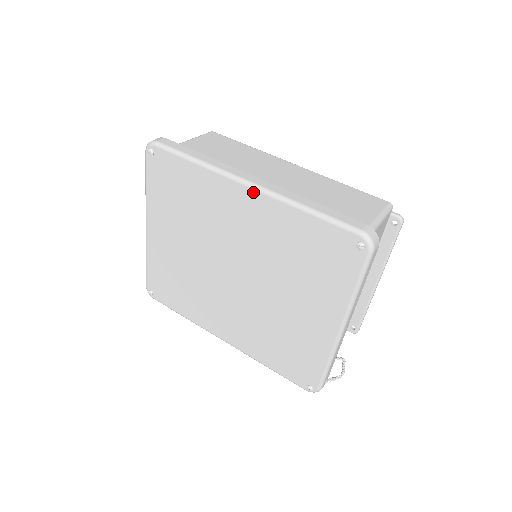
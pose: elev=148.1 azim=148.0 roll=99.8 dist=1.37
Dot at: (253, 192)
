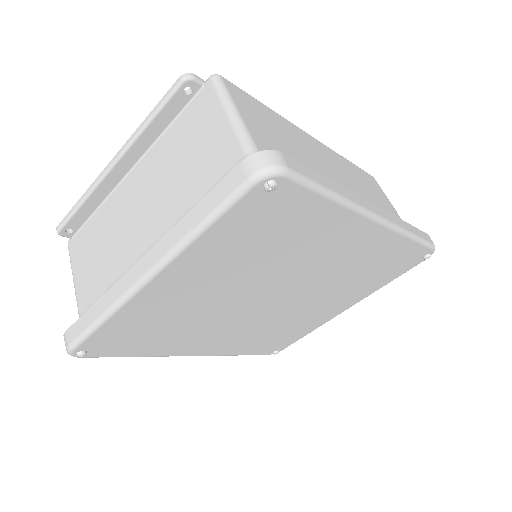
Dot at: (380, 228)
